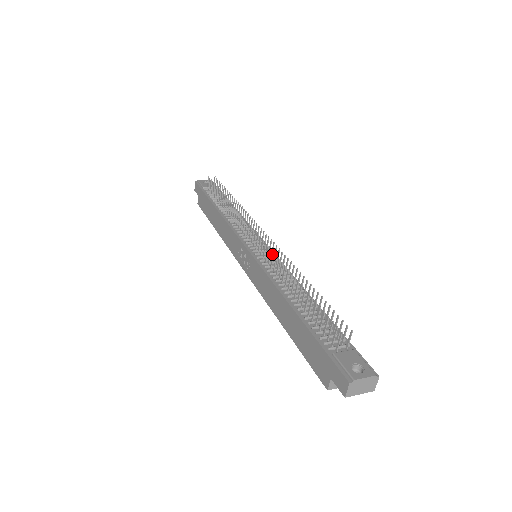
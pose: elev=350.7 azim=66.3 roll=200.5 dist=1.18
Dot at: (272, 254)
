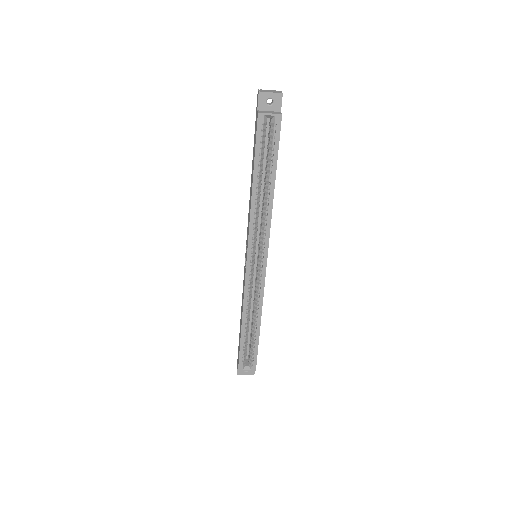
Dot at: occluded
